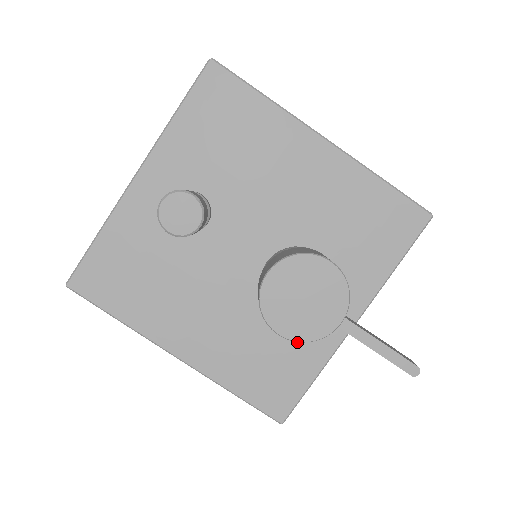
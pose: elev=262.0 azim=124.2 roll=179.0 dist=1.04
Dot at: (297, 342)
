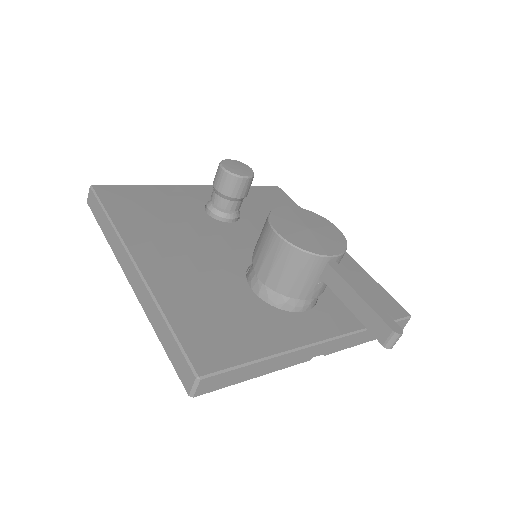
Dot at: (261, 318)
